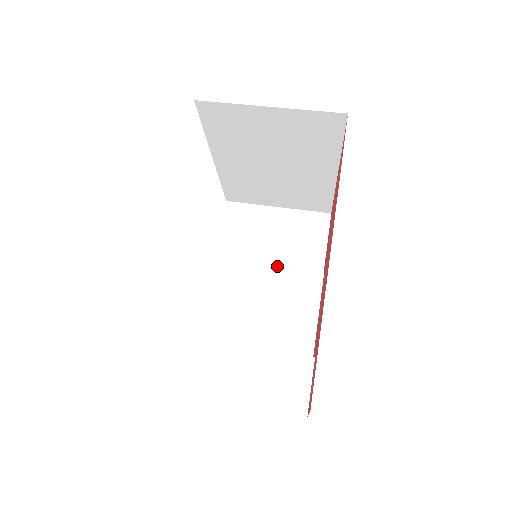
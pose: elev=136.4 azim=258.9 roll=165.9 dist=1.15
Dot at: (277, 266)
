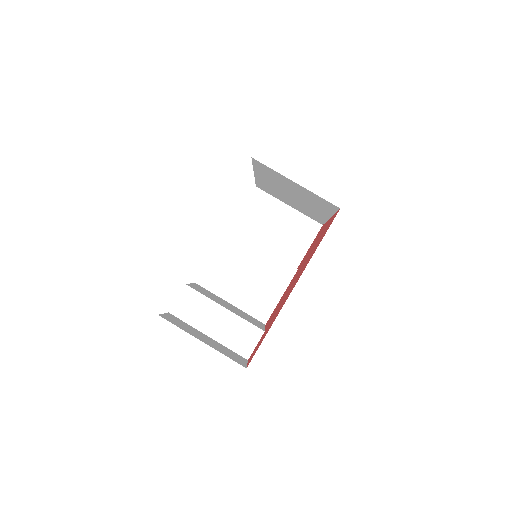
Dot at: (270, 254)
